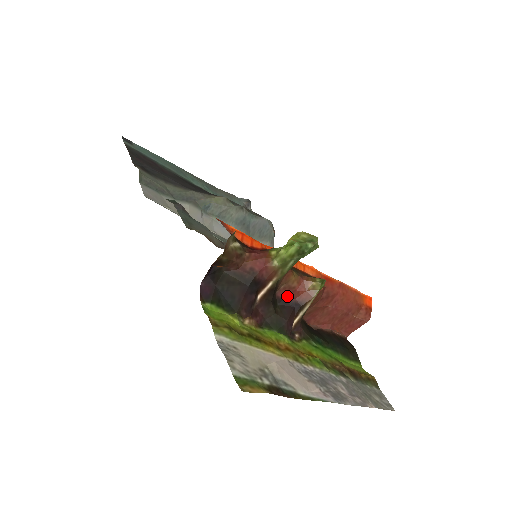
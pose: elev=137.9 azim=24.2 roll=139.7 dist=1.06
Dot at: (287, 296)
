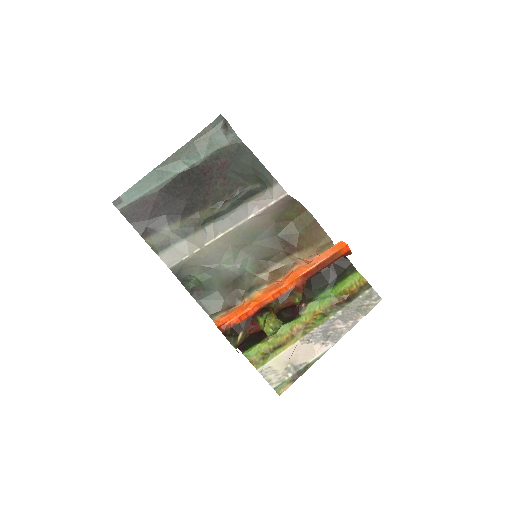
Dot at: (284, 308)
